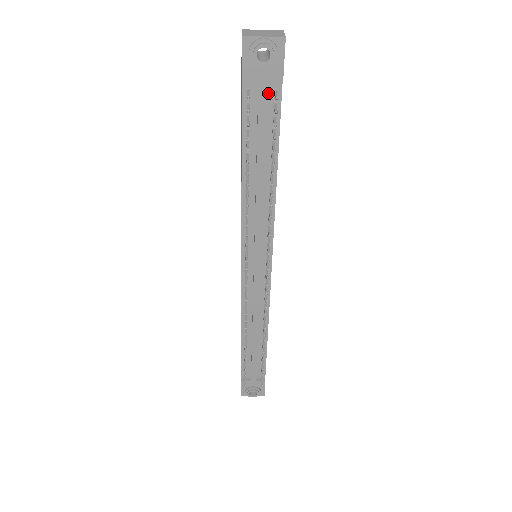
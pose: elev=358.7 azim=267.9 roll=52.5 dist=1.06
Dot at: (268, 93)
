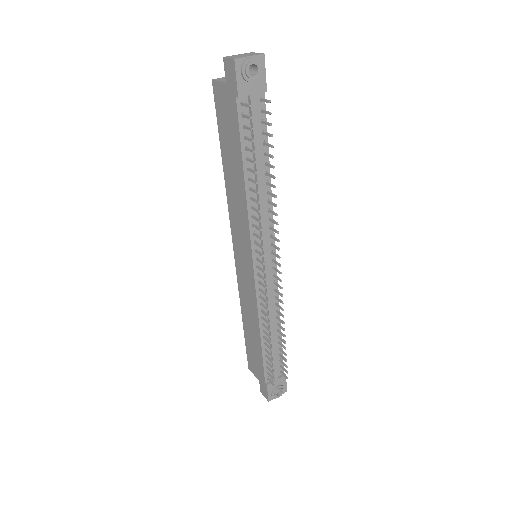
Dot at: (255, 102)
